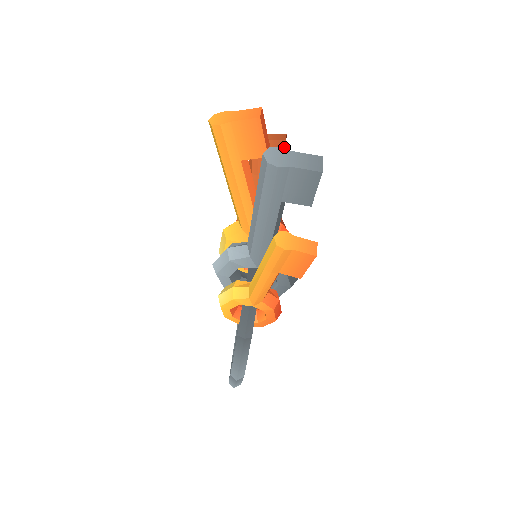
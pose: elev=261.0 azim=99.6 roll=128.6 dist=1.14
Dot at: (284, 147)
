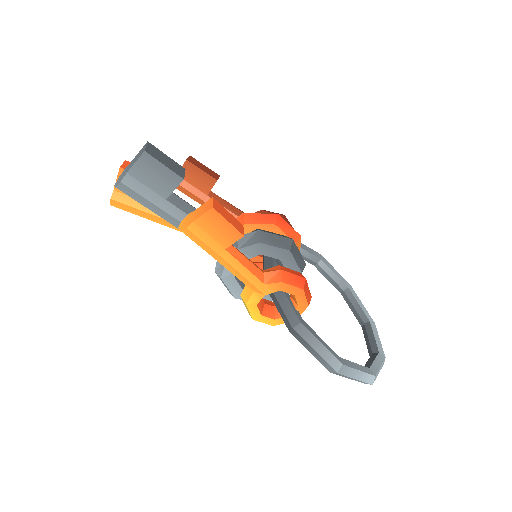
Dot at: (192, 165)
